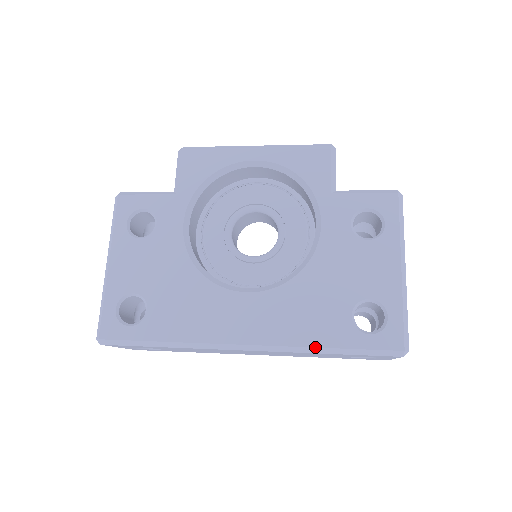
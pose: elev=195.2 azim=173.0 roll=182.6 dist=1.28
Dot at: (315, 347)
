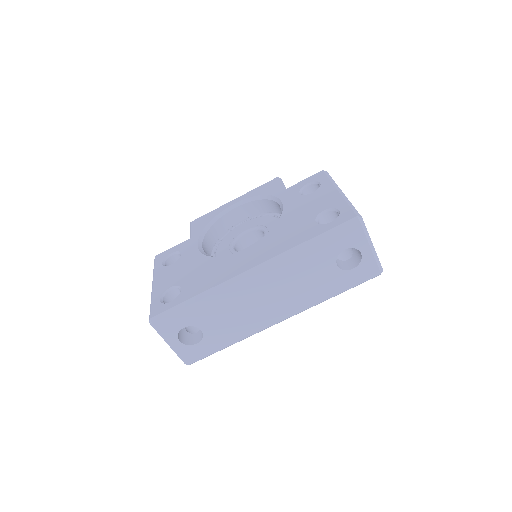
Dot at: (297, 245)
